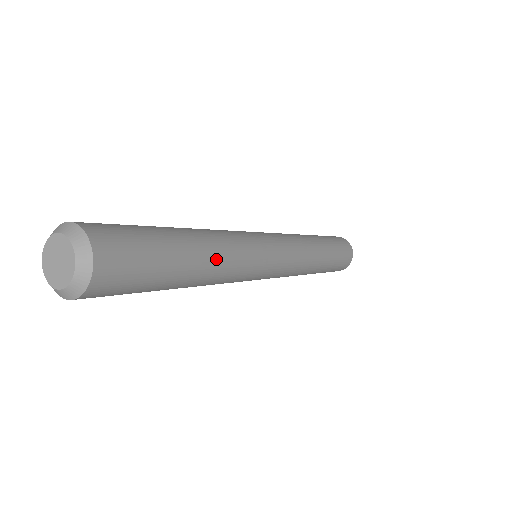
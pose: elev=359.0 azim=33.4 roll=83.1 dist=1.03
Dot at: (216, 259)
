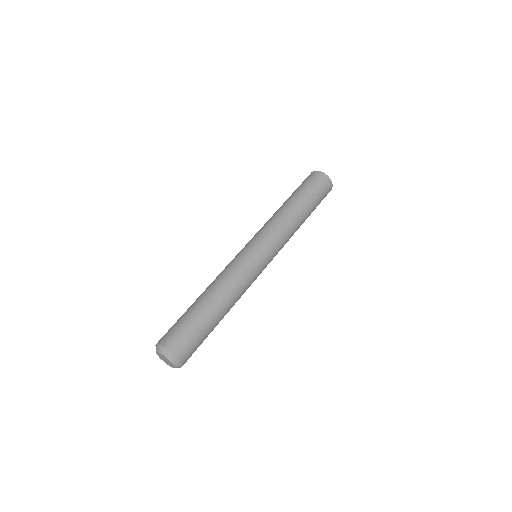
Dot at: (228, 298)
